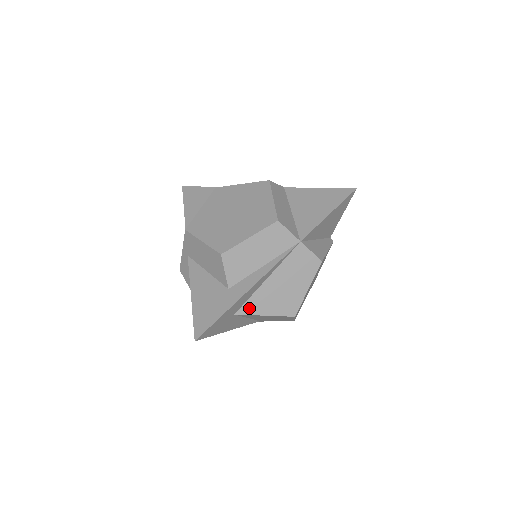
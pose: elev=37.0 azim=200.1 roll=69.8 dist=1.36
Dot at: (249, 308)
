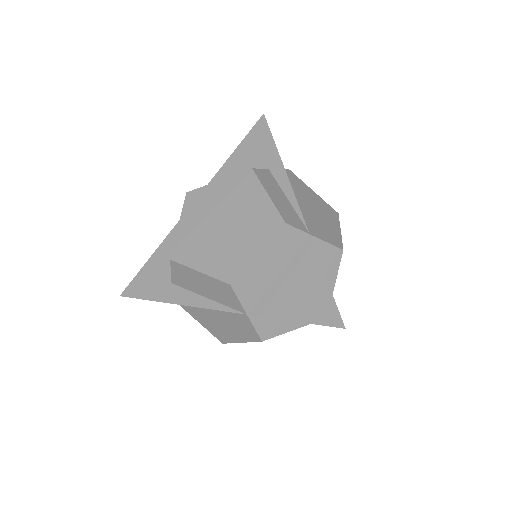
Dot at: (186, 306)
